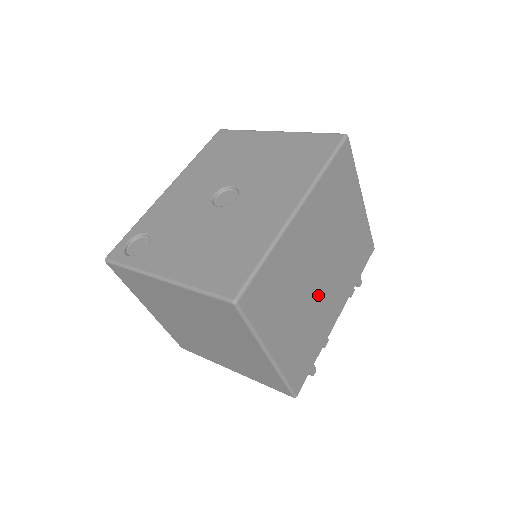
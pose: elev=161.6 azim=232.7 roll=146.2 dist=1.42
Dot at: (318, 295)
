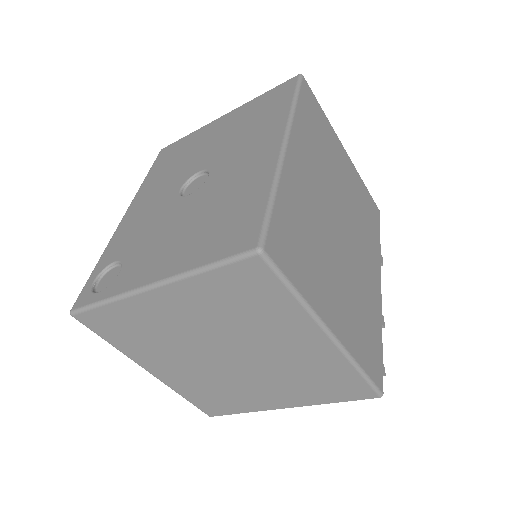
Dot at: (350, 256)
